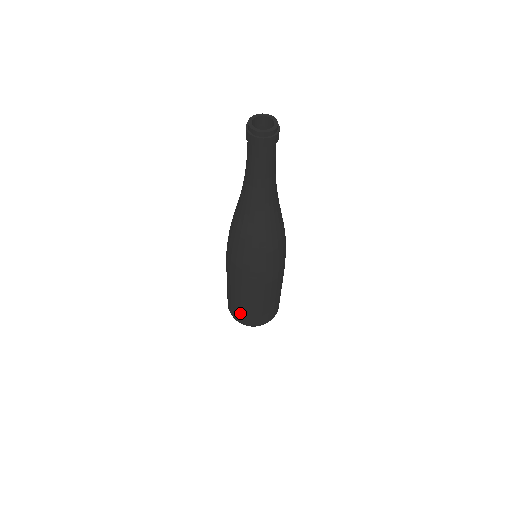
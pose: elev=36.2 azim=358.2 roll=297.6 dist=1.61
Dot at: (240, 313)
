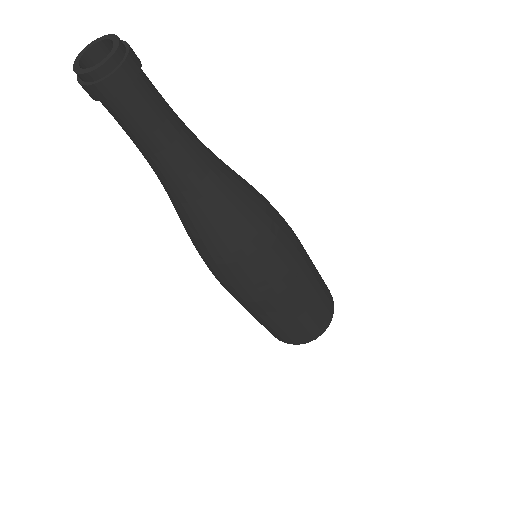
Dot at: (295, 334)
